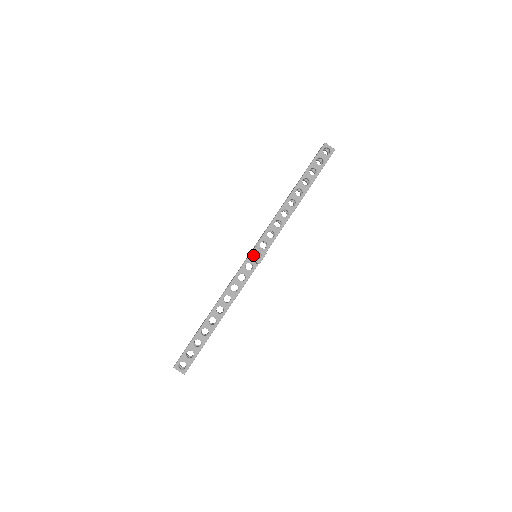
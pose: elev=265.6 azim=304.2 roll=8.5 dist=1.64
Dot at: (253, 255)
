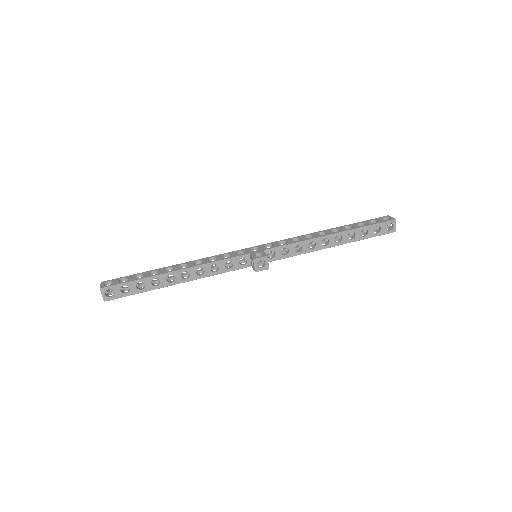
Dot at: (258, 261)
